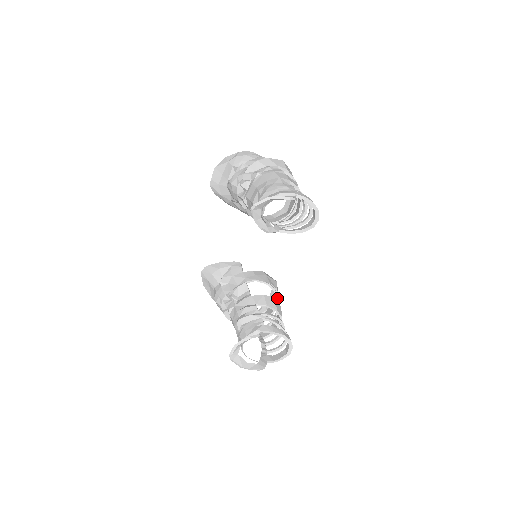
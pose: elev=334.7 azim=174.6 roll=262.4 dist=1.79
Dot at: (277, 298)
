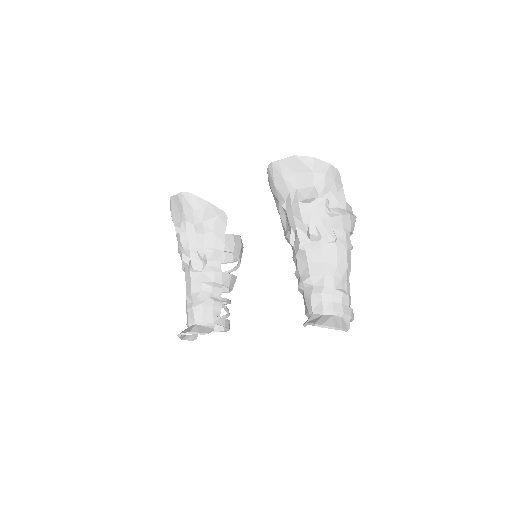
Dot at: (236, 269)
